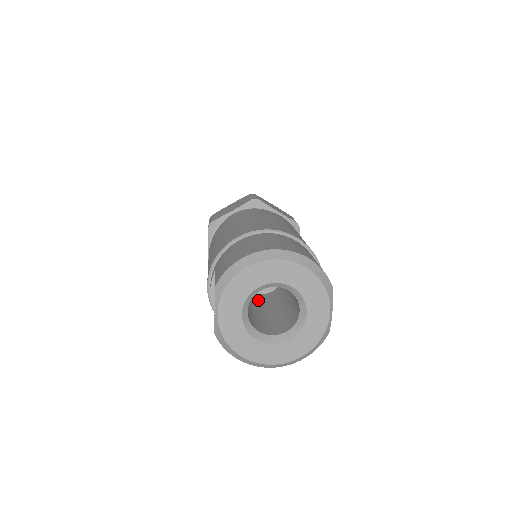
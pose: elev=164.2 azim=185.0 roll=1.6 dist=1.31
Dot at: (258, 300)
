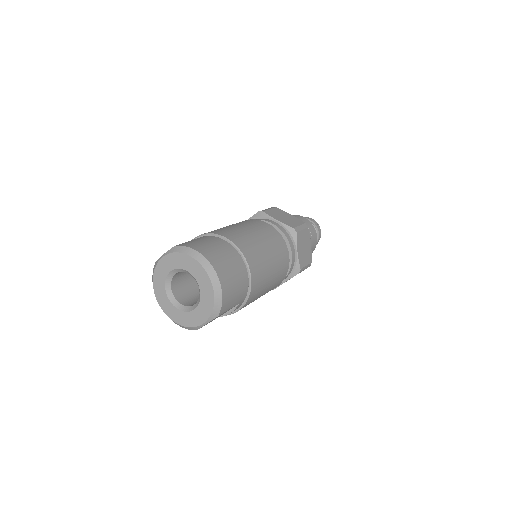
Dot at: occluded
